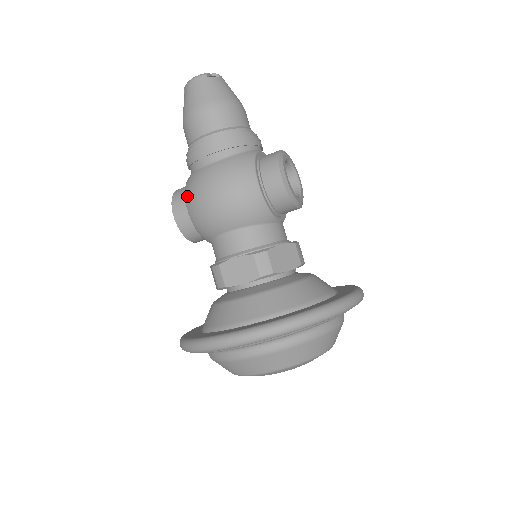
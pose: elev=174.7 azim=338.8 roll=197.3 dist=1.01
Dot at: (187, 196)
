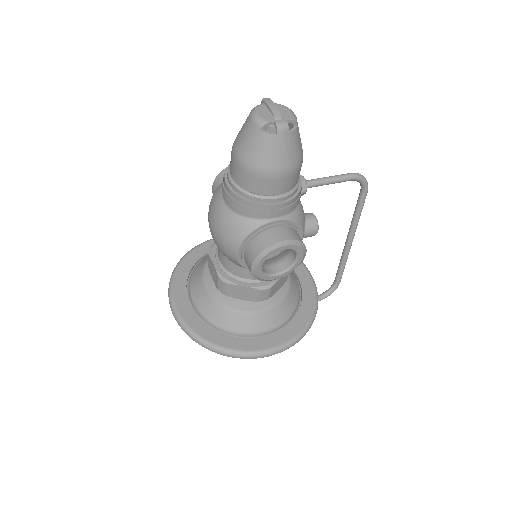
Dot at: (212, 196)
